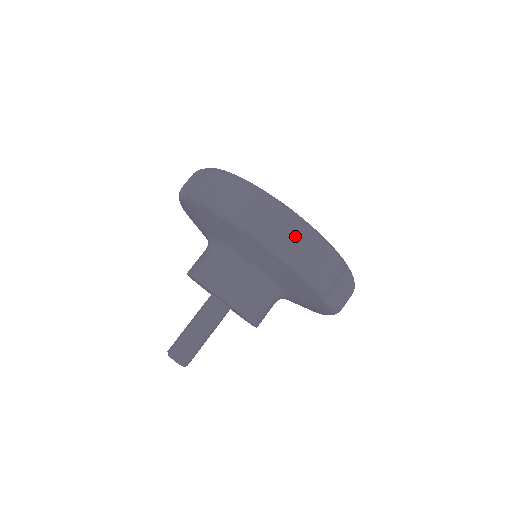
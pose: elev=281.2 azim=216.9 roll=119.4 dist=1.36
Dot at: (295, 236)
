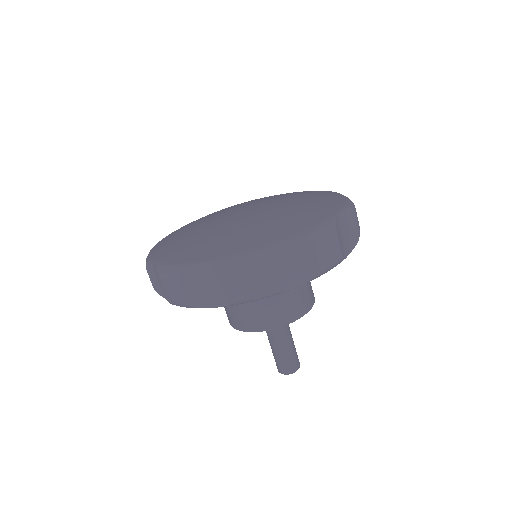
Dot at: (341, 233)
